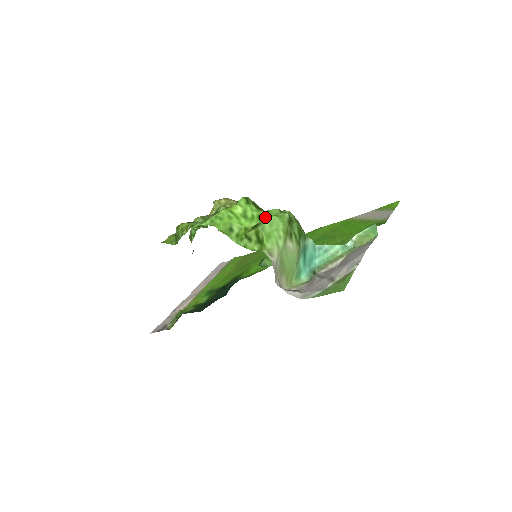
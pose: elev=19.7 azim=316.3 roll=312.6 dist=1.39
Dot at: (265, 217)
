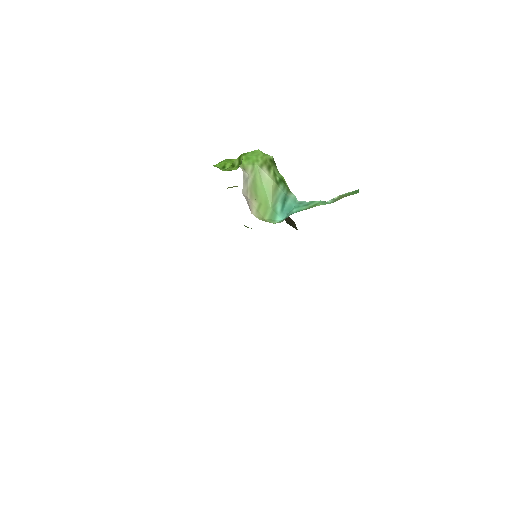
Dot at: occluded
